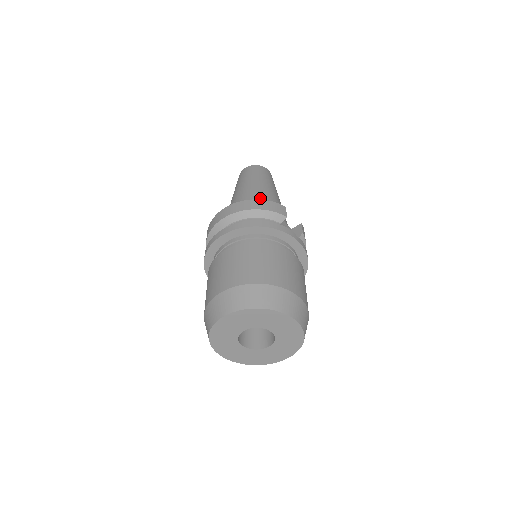
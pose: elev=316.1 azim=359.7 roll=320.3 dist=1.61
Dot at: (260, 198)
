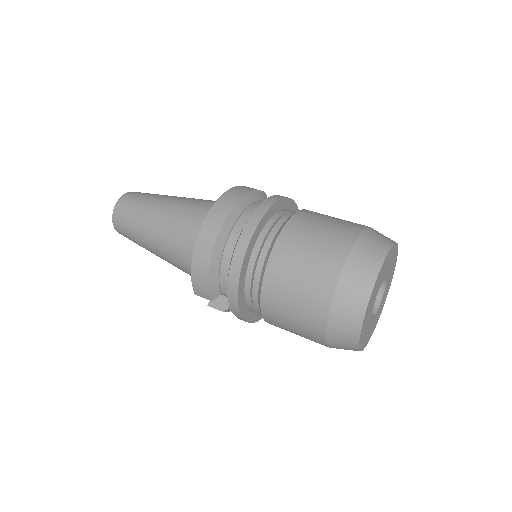
Dot at: (205, 200)
